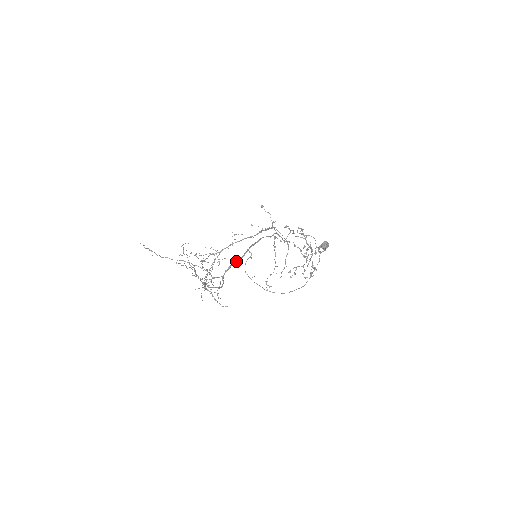
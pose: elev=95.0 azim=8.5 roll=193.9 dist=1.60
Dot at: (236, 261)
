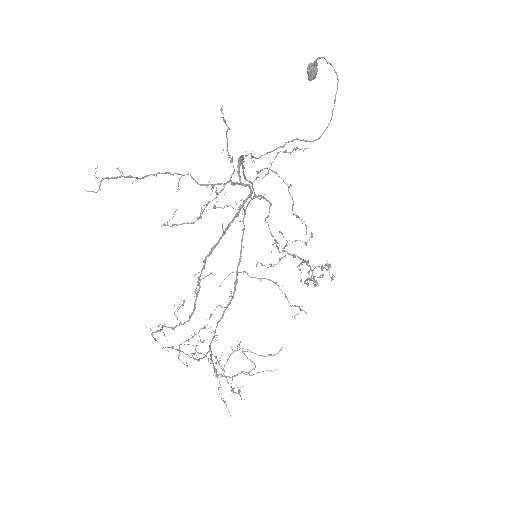
Dot at: (240, 157)
